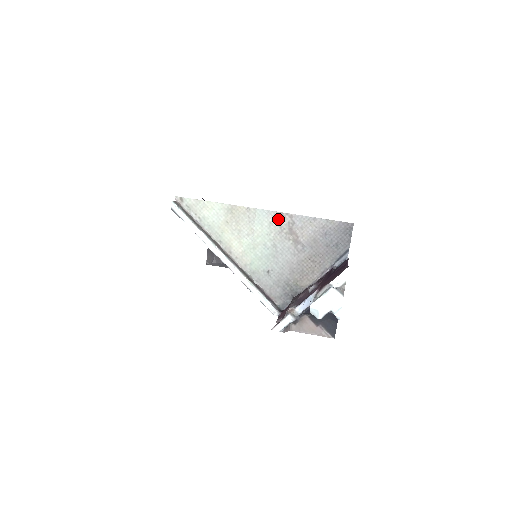
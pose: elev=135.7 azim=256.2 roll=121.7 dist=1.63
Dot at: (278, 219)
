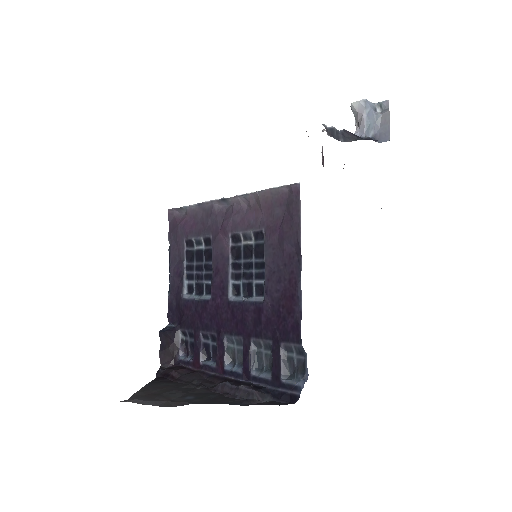
Dot at: occluded
